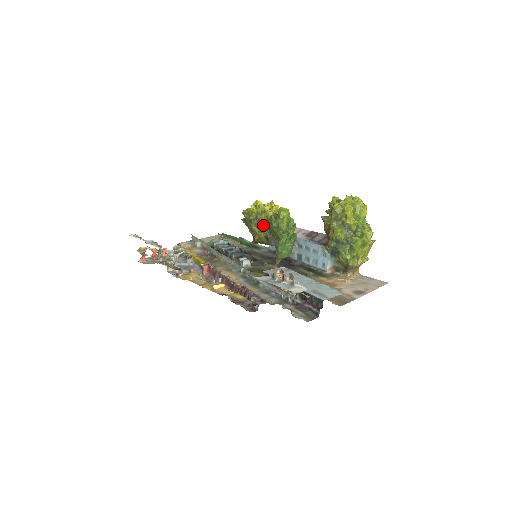
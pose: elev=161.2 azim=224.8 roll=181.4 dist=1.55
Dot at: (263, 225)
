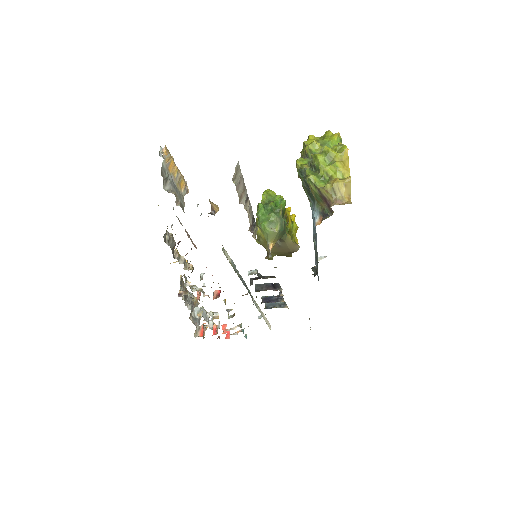
Dot at: occluded
